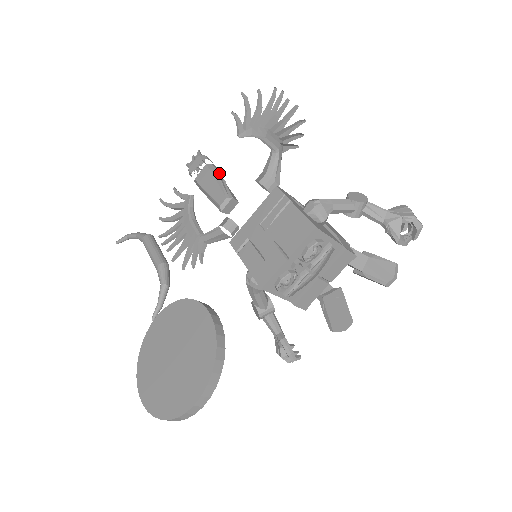
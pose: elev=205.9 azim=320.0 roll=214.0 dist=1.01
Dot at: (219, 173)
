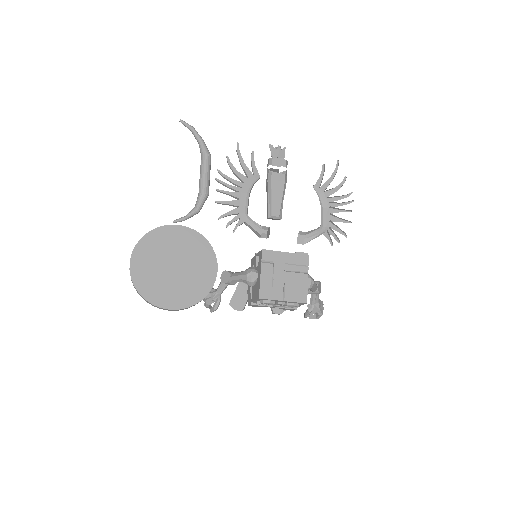
Dot at: (285, 188)
